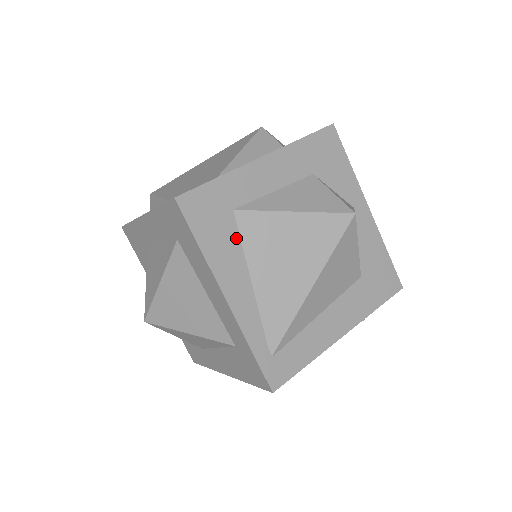
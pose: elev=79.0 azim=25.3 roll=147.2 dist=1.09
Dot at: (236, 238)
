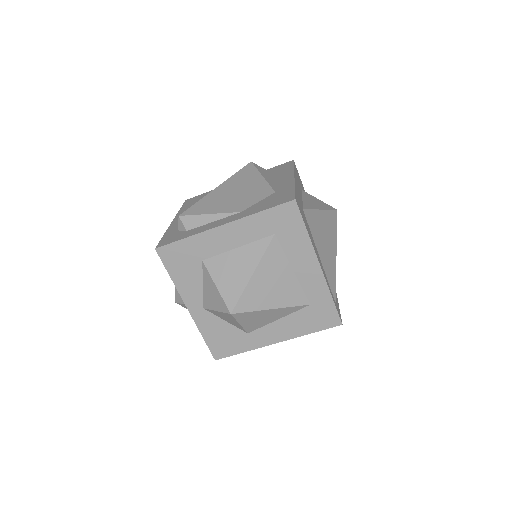
Dot at: (309, 227)
